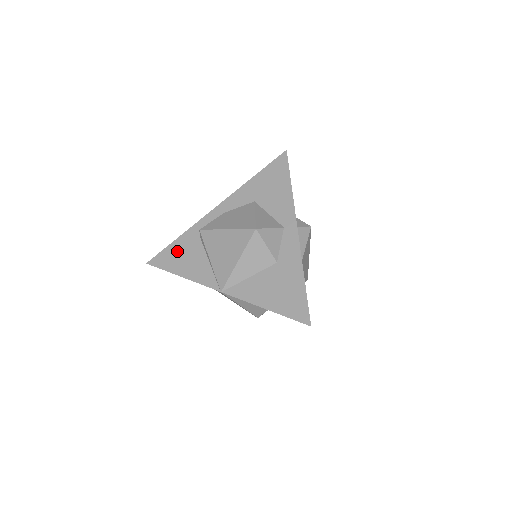
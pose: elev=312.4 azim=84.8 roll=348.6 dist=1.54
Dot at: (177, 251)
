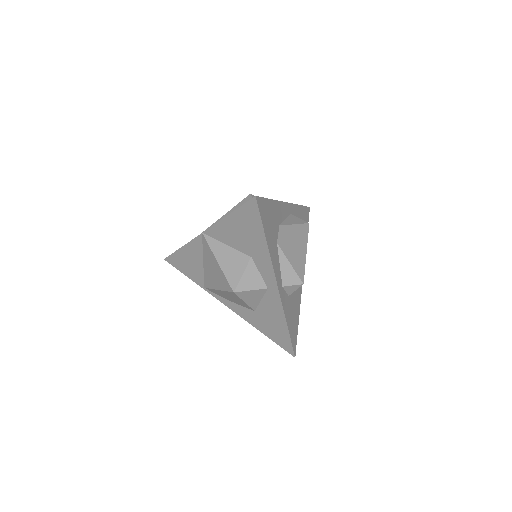
Dot at: occluded
